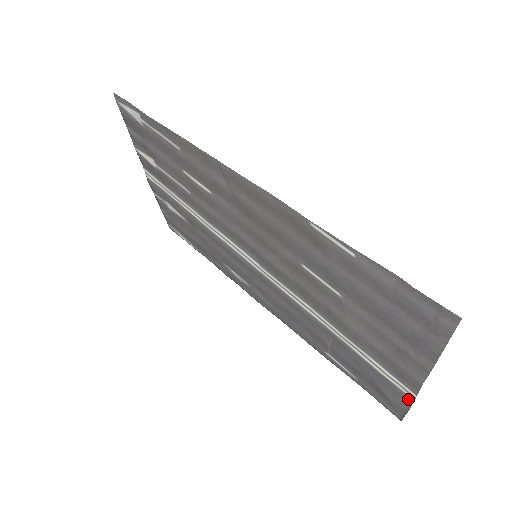
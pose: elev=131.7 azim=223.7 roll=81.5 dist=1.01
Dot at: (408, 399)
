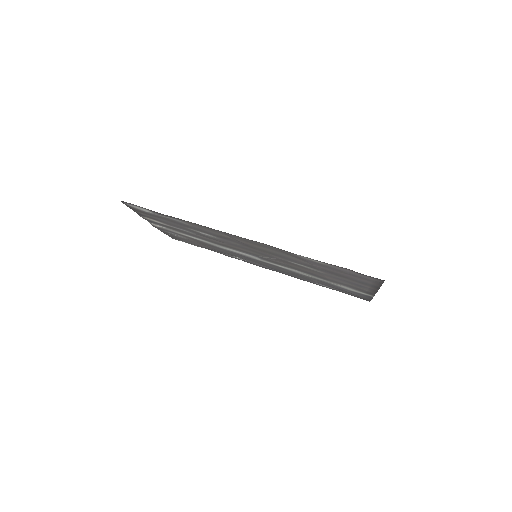
Dot at: (370, 297)
